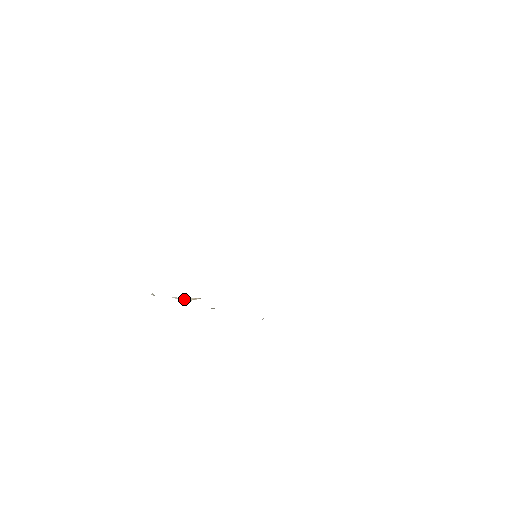
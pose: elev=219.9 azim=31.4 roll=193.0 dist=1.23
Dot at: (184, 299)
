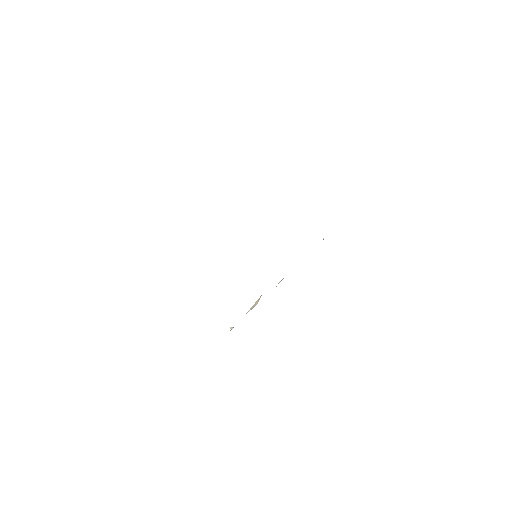
Dot at: (253, 306)
